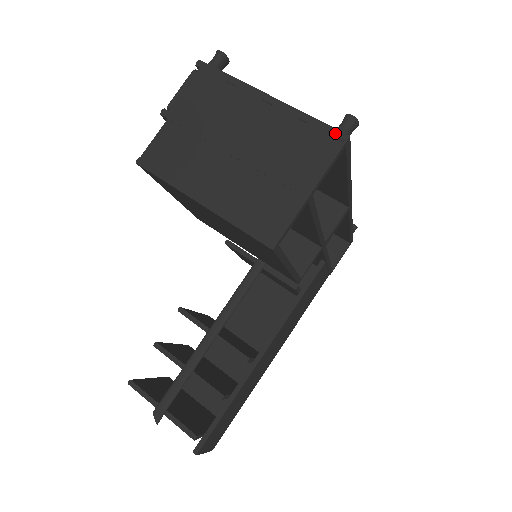
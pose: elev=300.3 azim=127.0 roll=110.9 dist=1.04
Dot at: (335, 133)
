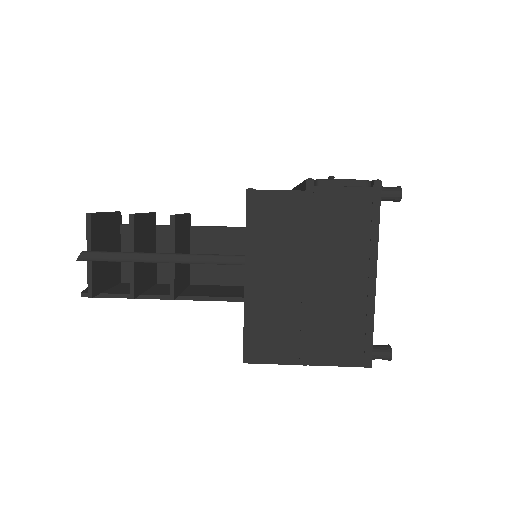
Dot at: (368, 354)
